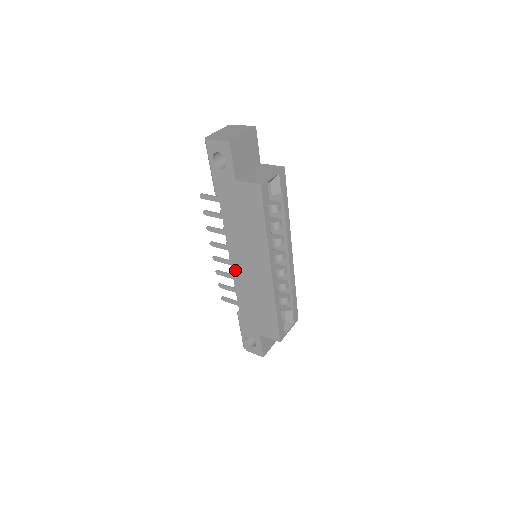
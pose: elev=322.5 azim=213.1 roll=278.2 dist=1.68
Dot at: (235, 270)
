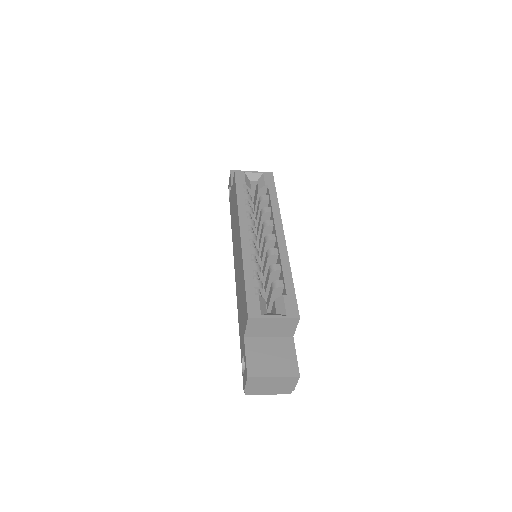
Dot at: occluded
